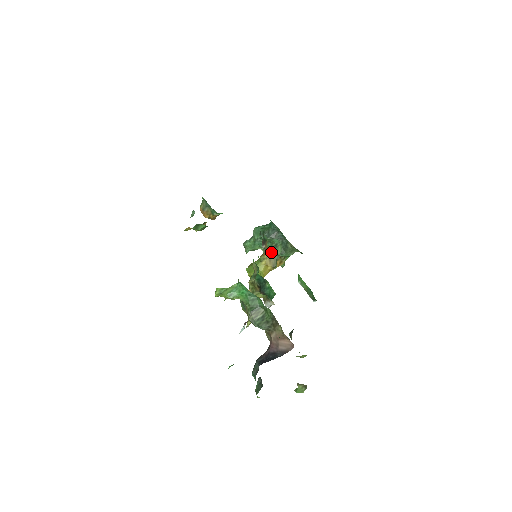
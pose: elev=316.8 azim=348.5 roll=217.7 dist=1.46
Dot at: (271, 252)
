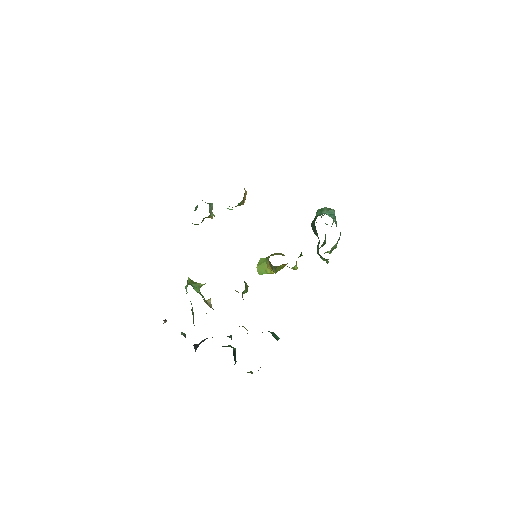
Dot at: occluded
